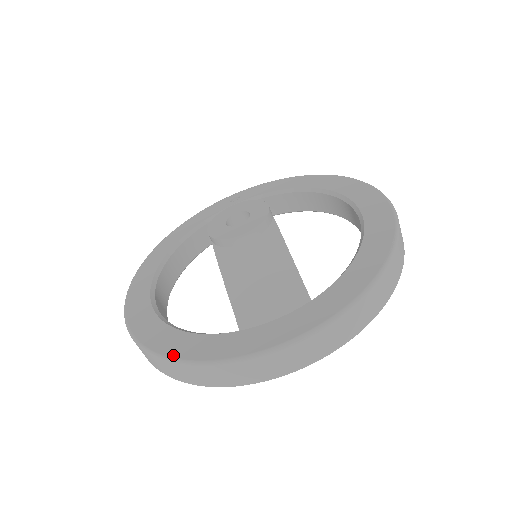
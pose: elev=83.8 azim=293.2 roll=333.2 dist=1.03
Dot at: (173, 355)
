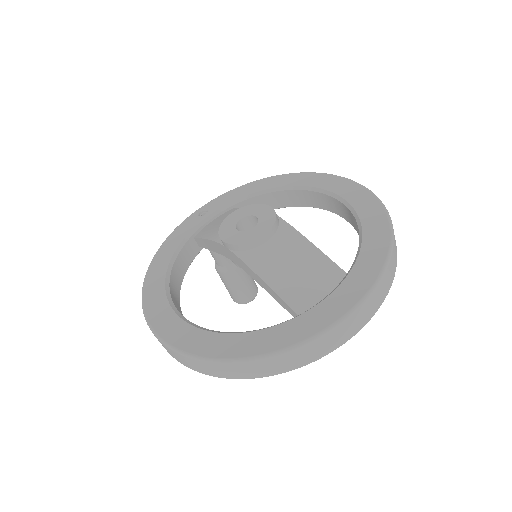
Dot at: (251, 354)
